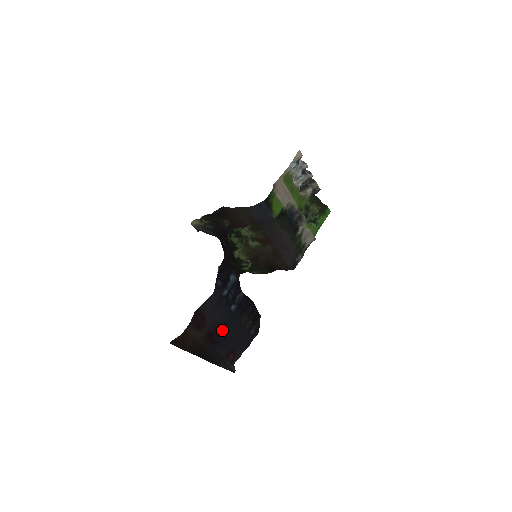
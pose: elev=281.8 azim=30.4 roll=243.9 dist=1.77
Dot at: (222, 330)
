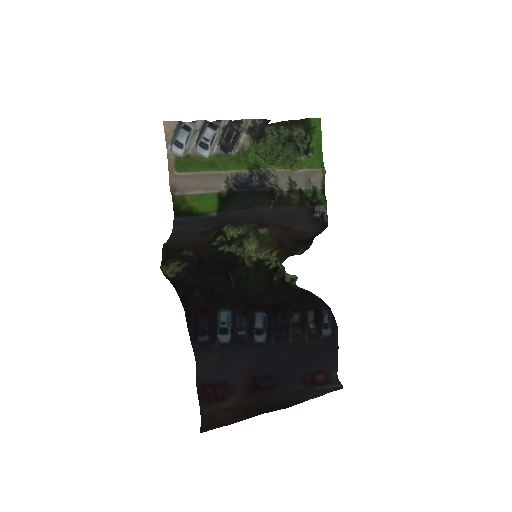
Dot at: (268, 370)
